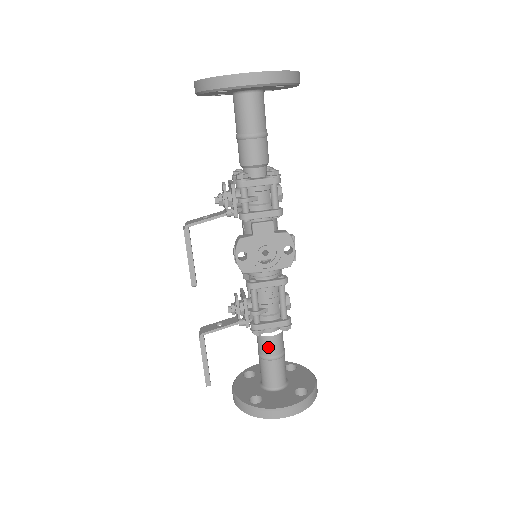
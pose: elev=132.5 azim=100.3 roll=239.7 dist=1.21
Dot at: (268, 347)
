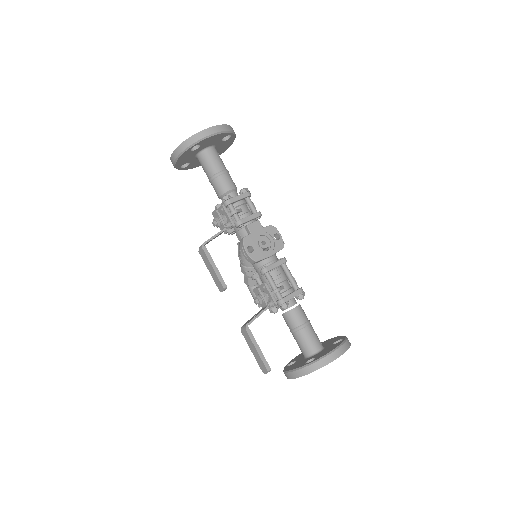
Dot at: (297, 317)
